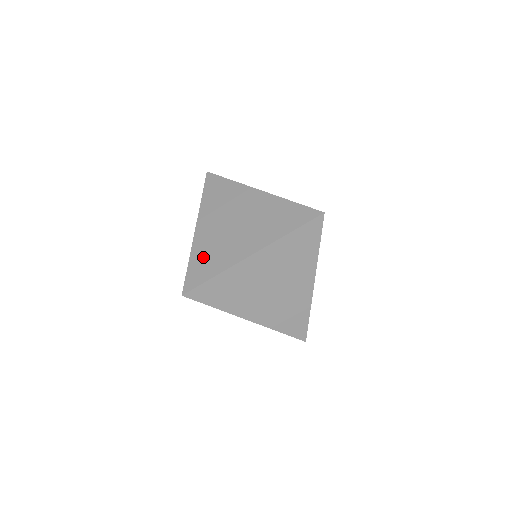
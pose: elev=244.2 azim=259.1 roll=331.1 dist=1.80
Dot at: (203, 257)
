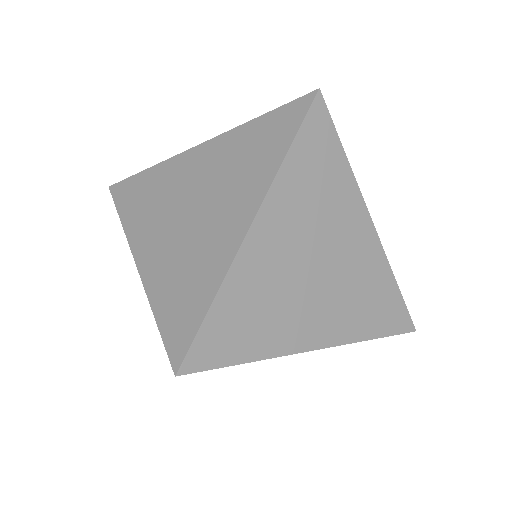
Dot at: (243, 307)
